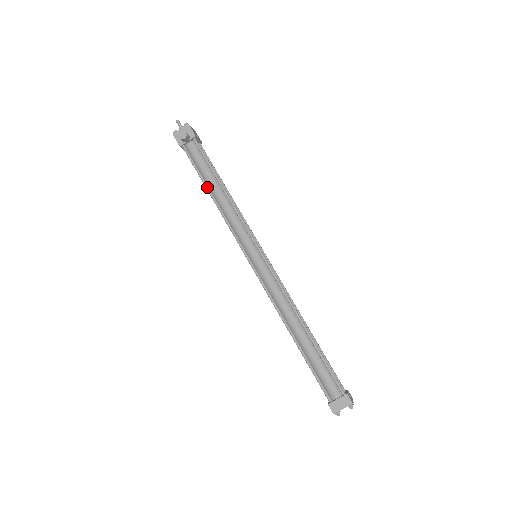
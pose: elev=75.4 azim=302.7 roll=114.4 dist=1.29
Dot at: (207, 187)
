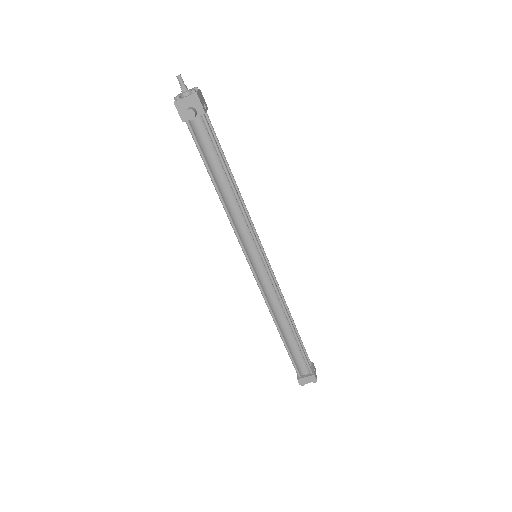
Dot at: (213, 180)
